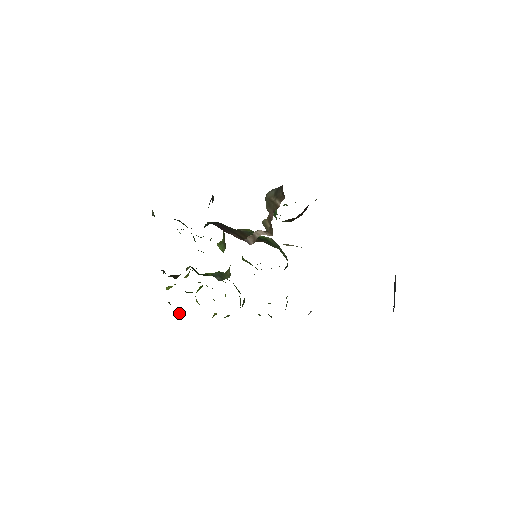
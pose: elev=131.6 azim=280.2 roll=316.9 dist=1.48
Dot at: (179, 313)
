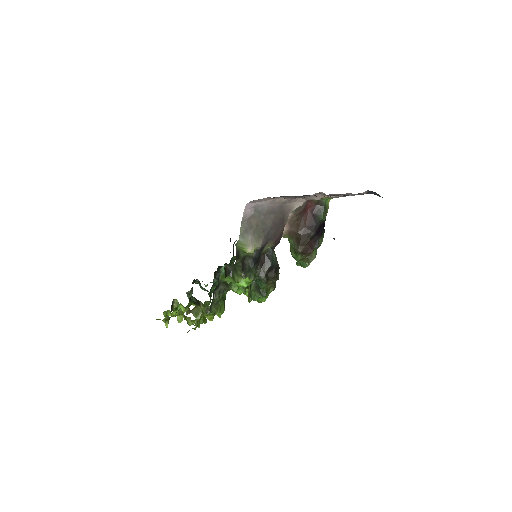
Dot at: (167, 325)
